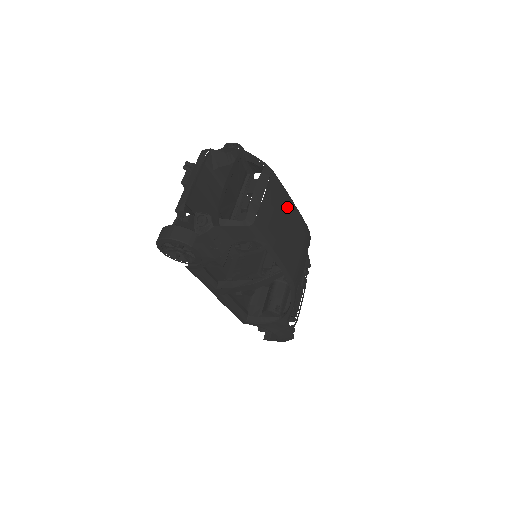
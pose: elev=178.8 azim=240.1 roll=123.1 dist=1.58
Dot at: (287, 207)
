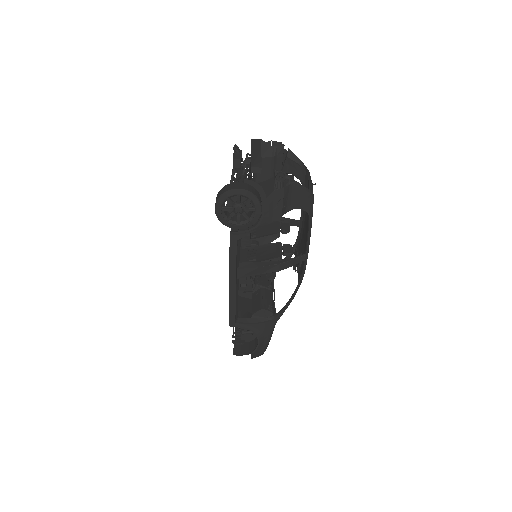
Dot at: occluded
